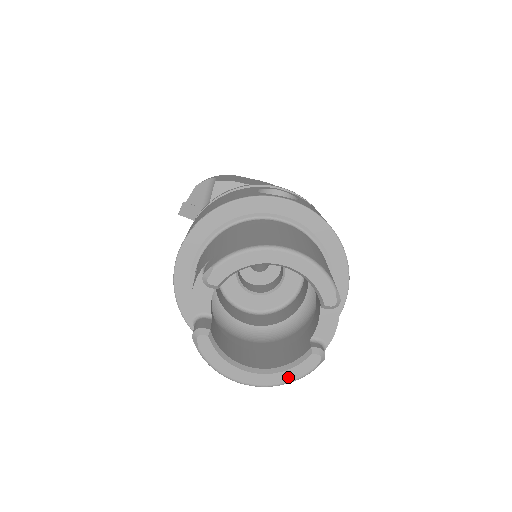
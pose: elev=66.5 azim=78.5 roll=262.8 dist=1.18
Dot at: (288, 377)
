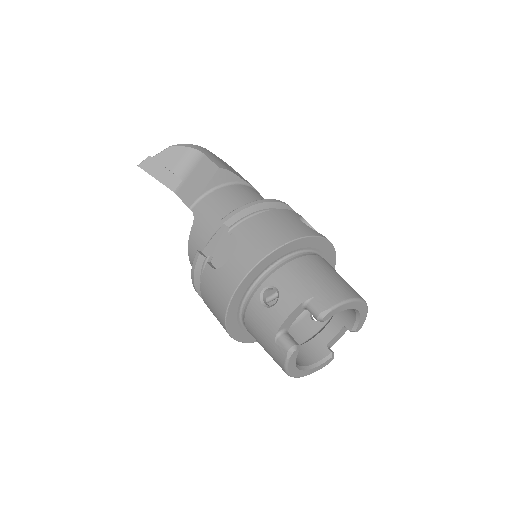
Dot at: (314, 371)
